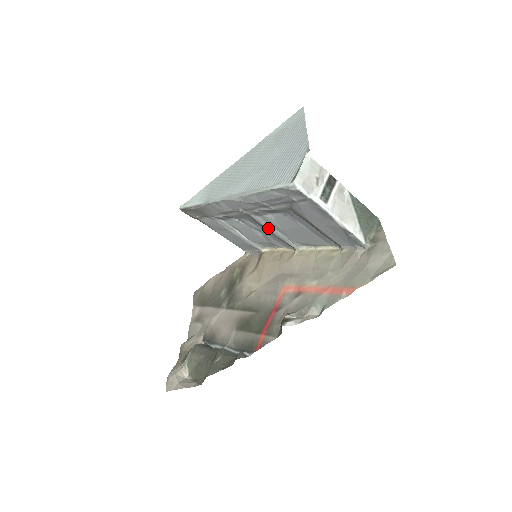
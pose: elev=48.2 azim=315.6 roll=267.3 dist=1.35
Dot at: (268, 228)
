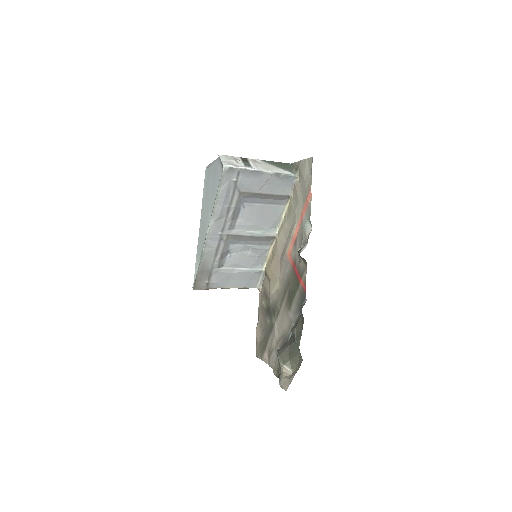
Dot at: (247, 235)
